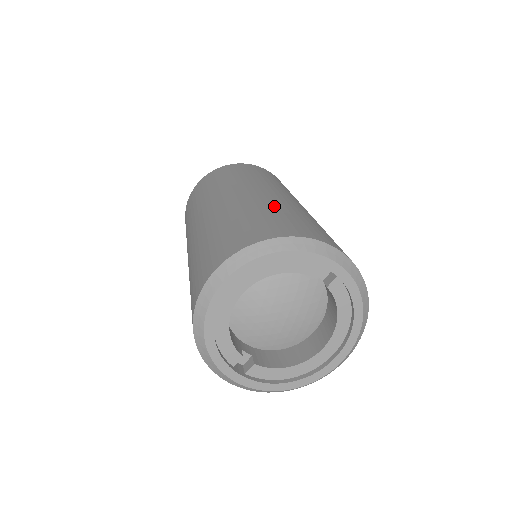
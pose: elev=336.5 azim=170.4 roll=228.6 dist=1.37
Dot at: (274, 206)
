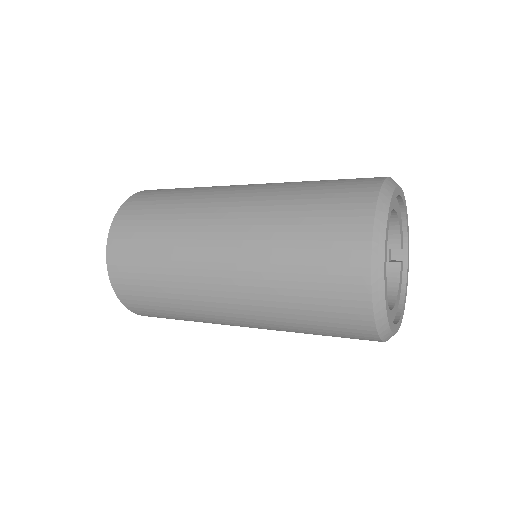
Dot at: occluded
